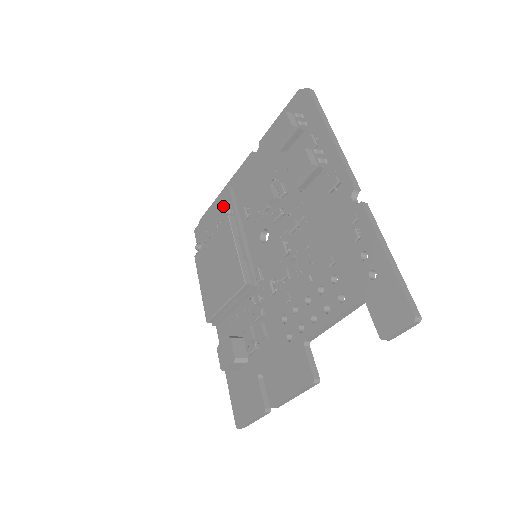
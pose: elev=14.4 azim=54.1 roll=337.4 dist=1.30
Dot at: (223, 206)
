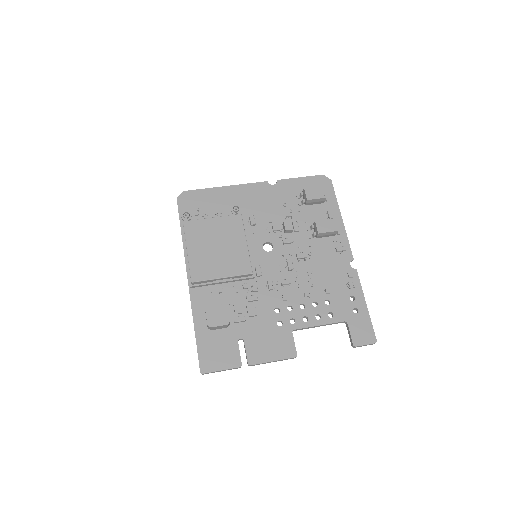
Dot at: (228, 201)
